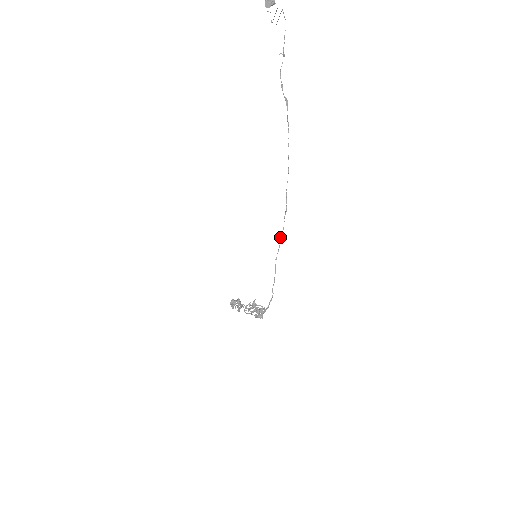
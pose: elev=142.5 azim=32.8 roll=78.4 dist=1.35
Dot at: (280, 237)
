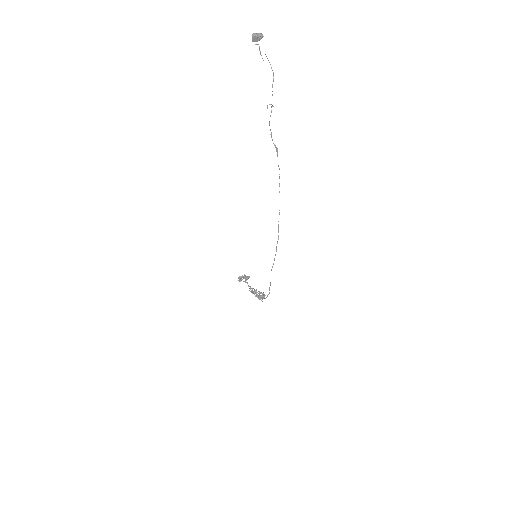
Dot at: (274, 258)
